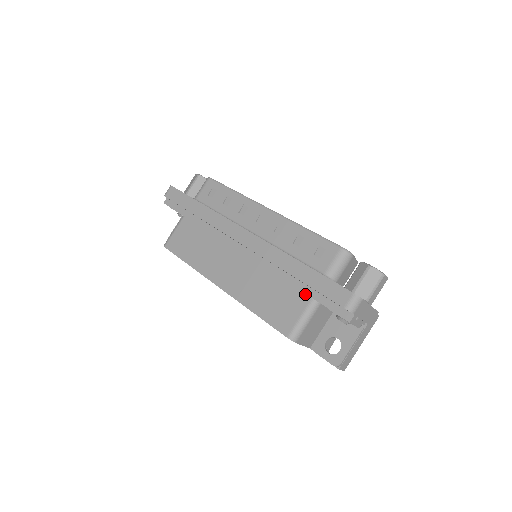
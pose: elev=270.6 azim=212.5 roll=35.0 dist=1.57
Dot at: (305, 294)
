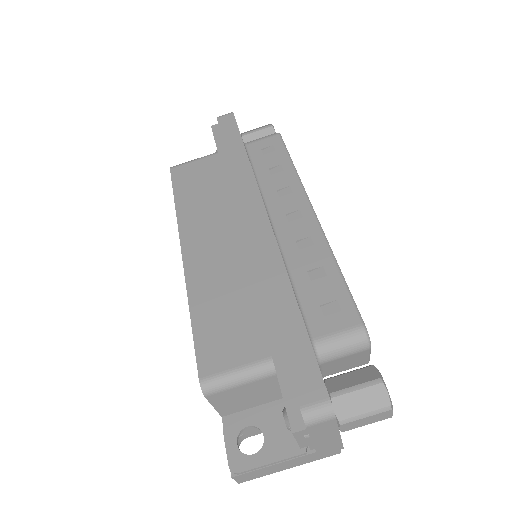
Dot at: (268, 345)
